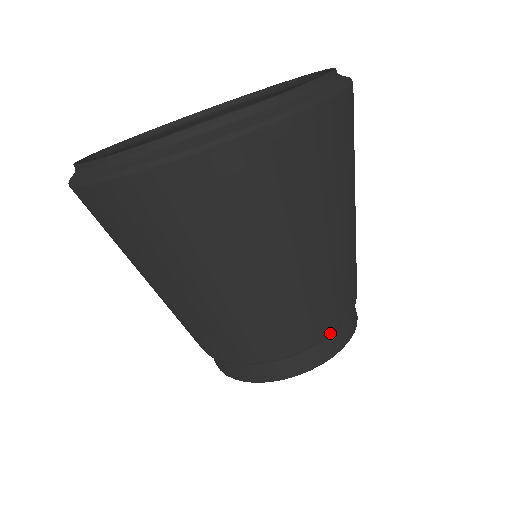
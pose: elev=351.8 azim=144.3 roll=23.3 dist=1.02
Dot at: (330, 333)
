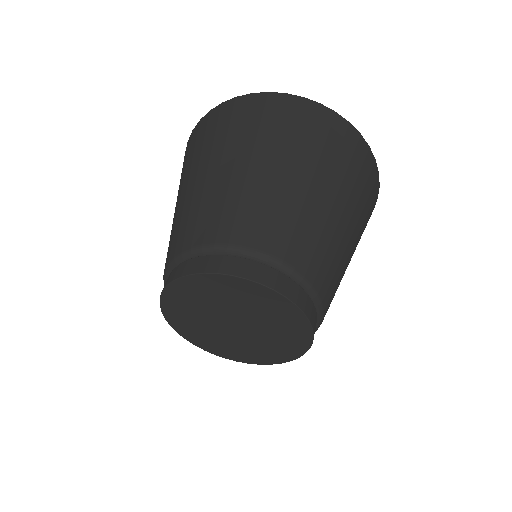
Dot at: (307, 279)
